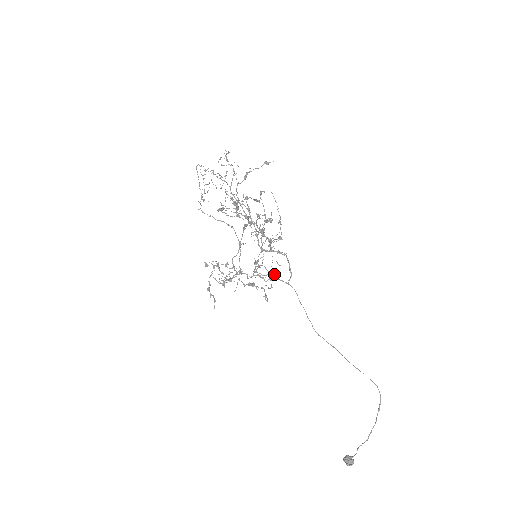
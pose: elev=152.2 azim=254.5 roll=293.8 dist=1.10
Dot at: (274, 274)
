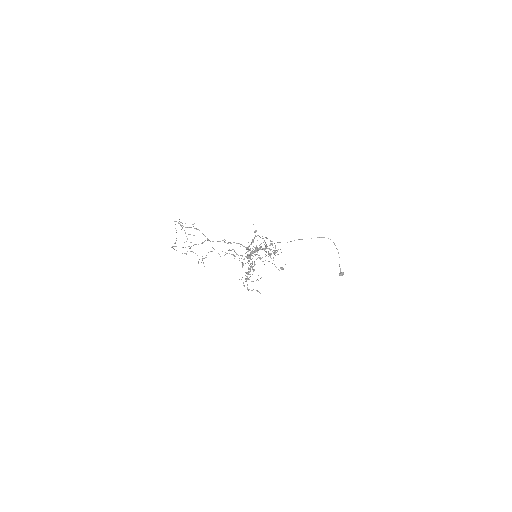
Dot at: occluded
